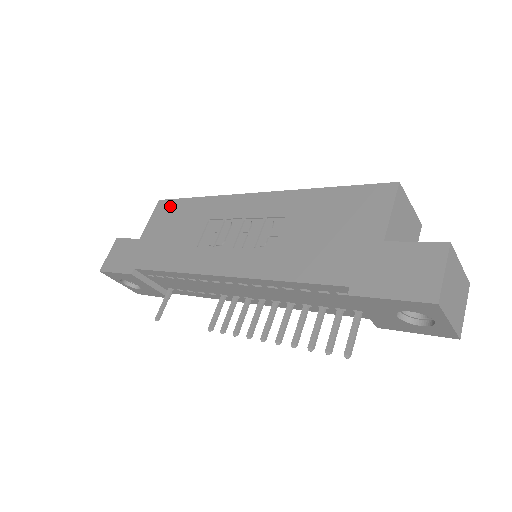
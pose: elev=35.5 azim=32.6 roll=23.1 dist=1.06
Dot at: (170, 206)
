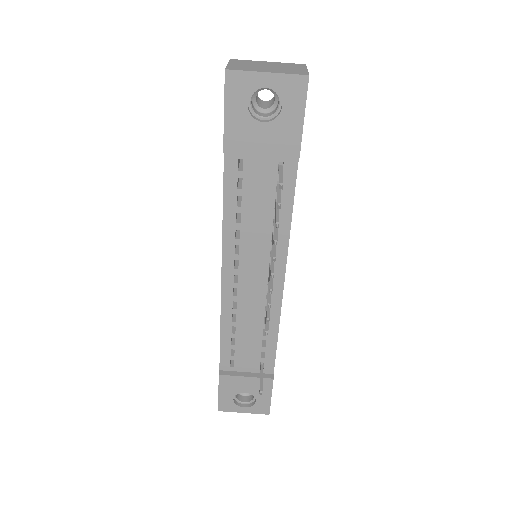
Dot at: occluded
